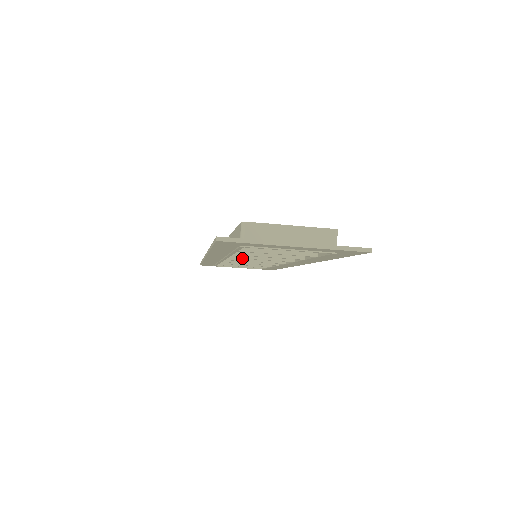
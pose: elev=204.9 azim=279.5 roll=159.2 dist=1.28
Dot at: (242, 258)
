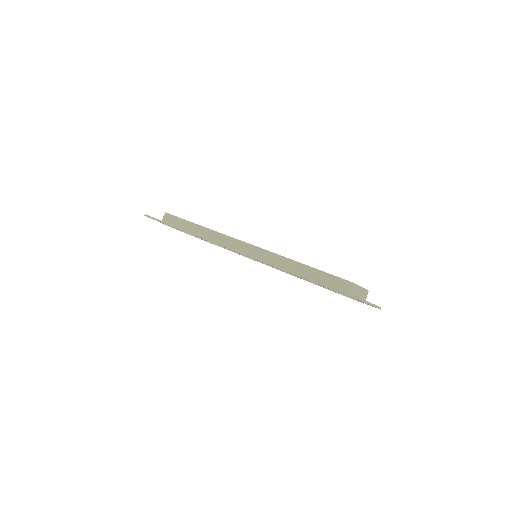
Dot at: occluded
